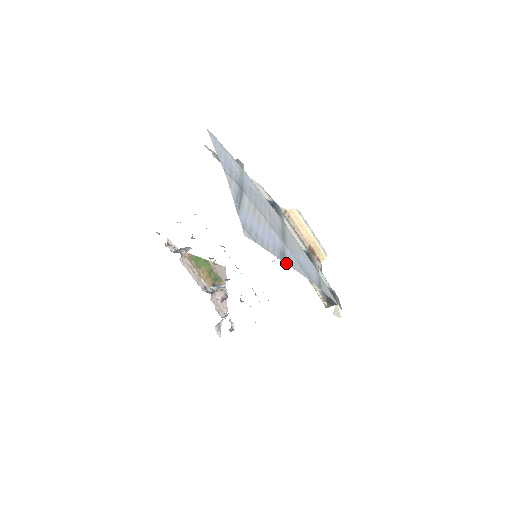
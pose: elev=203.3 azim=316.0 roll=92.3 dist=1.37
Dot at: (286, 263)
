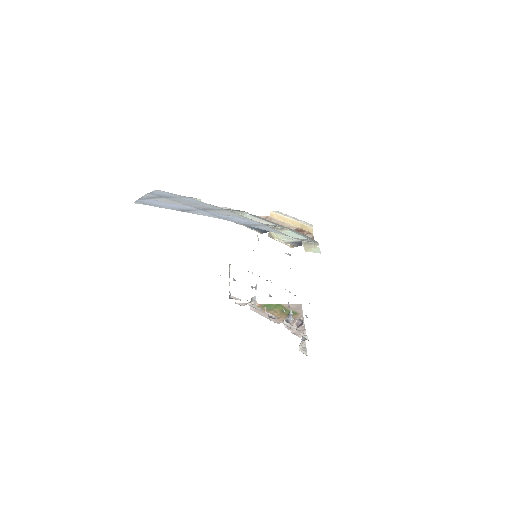
Dot at: occluded
